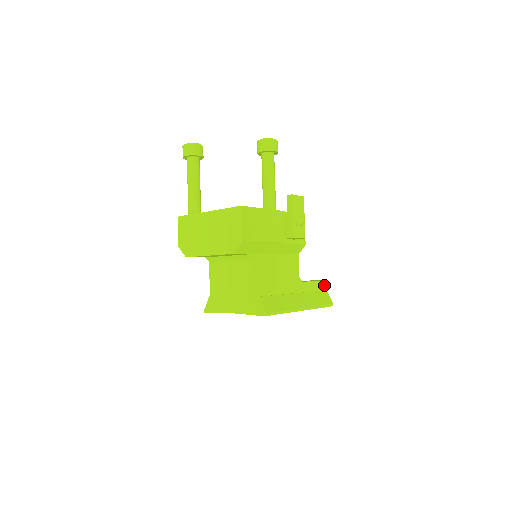
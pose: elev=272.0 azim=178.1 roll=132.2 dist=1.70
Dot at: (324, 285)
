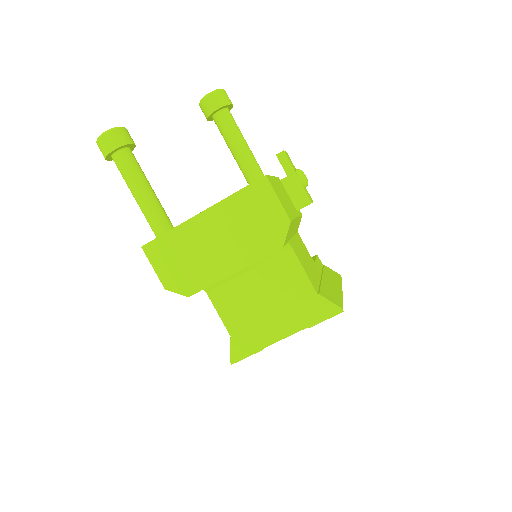
Dot at: (319, 260)
